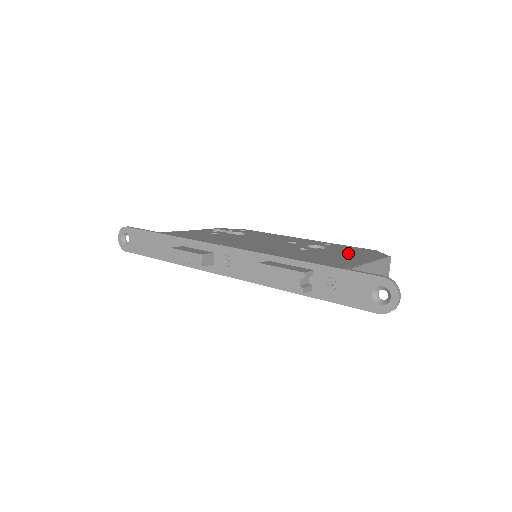
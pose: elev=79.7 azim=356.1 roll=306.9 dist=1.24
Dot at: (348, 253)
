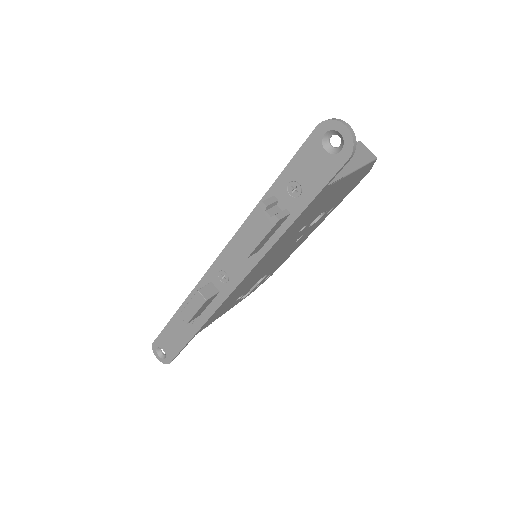
Dot at: occluded
